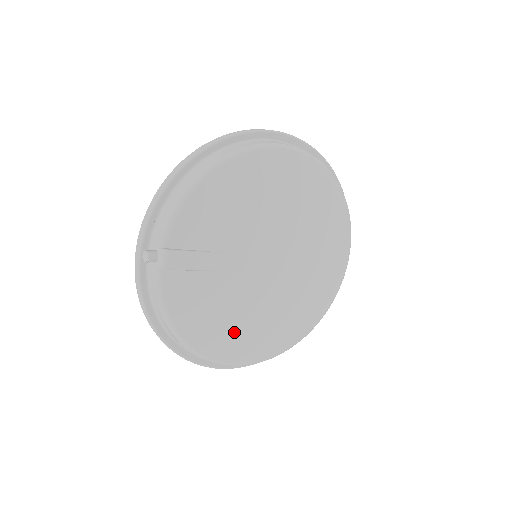
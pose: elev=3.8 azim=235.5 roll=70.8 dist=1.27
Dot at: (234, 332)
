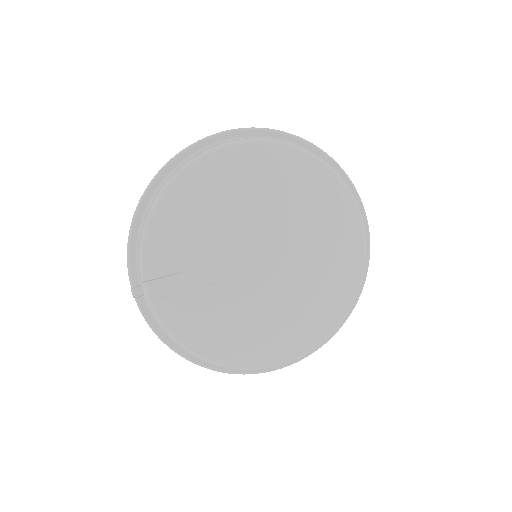
Dot at: (252, 337)
